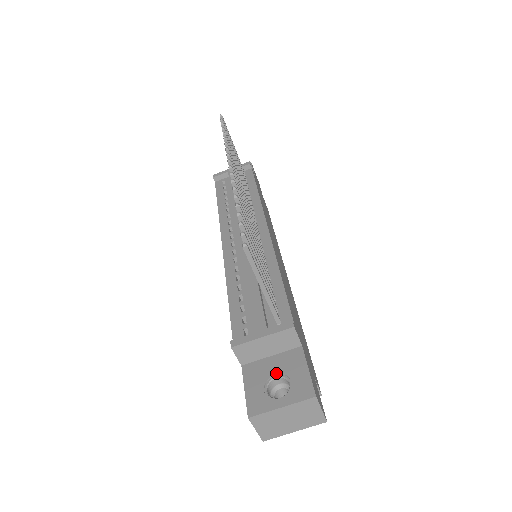
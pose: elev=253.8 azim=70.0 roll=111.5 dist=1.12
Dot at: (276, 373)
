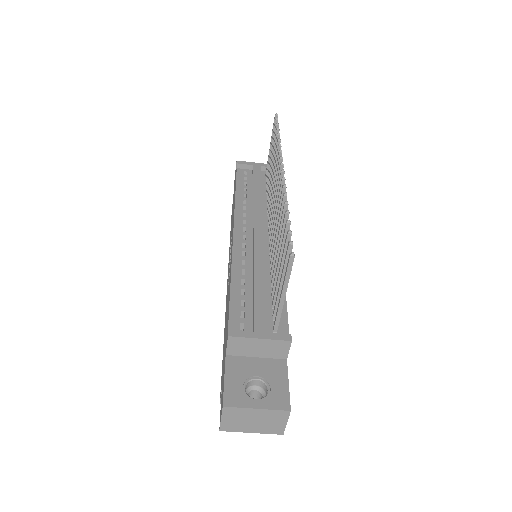
Dot at: (258, 375)
